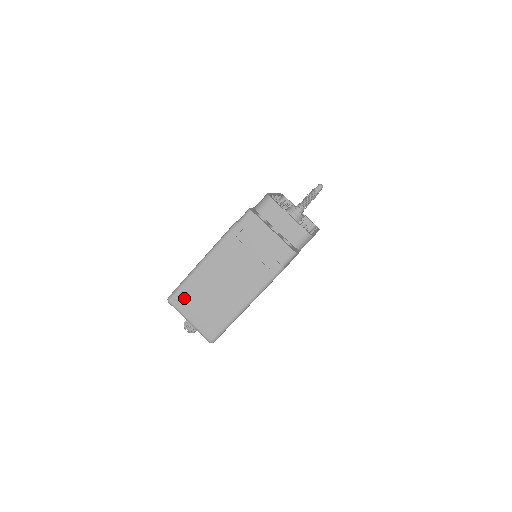
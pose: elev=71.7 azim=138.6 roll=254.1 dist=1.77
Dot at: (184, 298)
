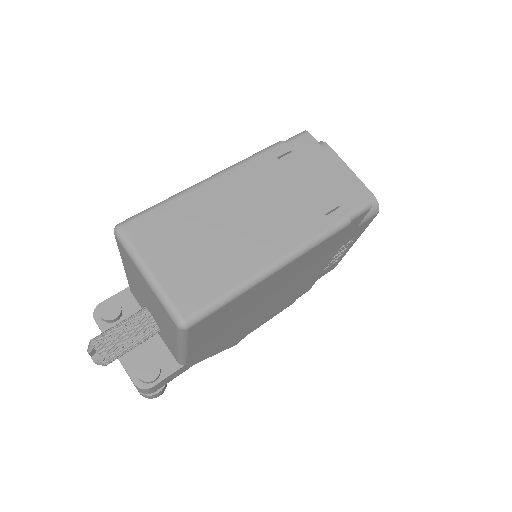
Dot at: (153, 228)
